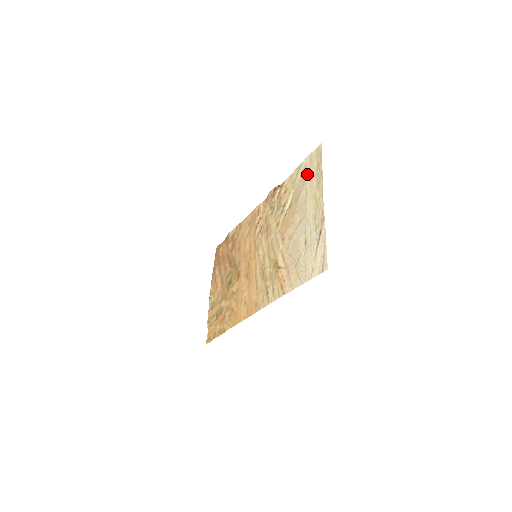
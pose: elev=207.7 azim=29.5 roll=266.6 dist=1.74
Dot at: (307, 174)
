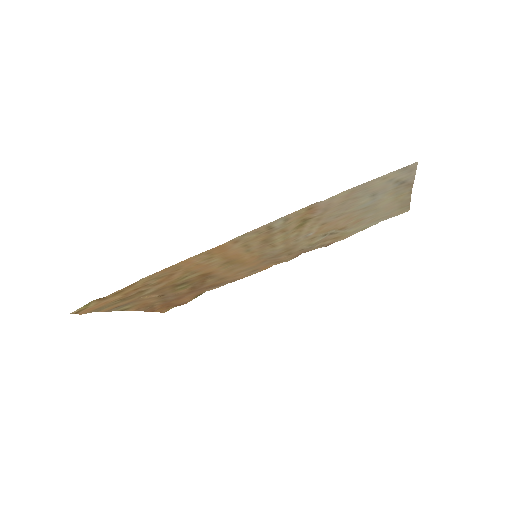
Dot at: (382, 215)
